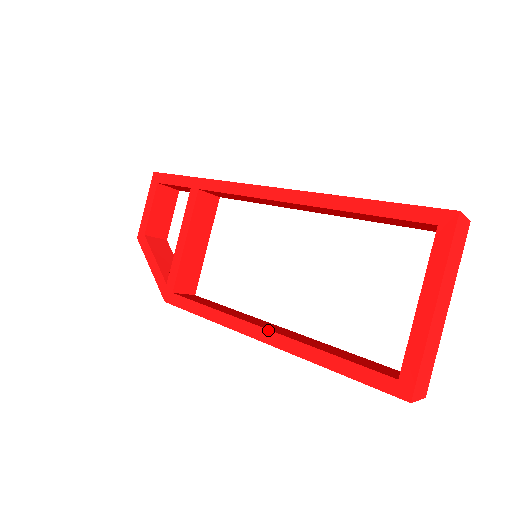
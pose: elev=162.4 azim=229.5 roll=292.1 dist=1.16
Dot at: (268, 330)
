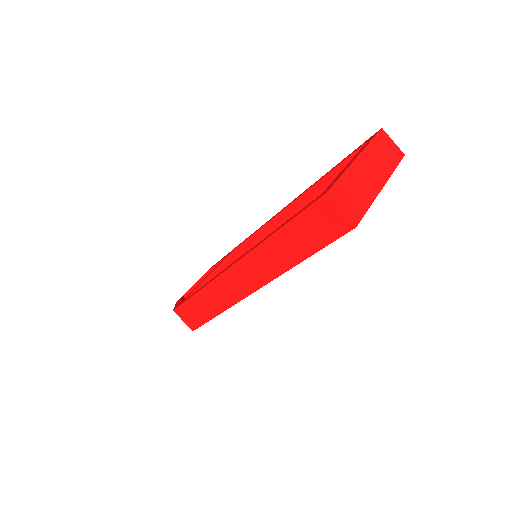
Dot at: (240, 257)
